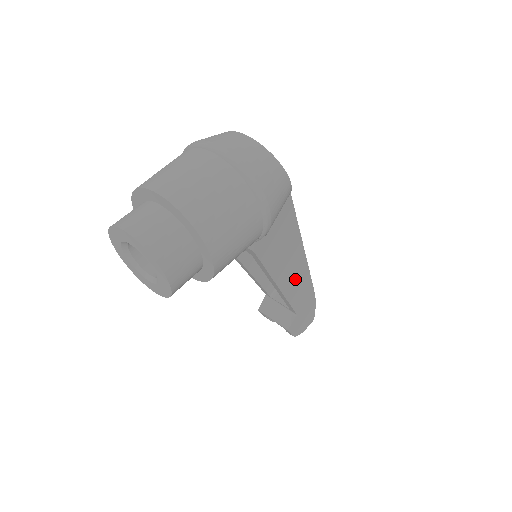
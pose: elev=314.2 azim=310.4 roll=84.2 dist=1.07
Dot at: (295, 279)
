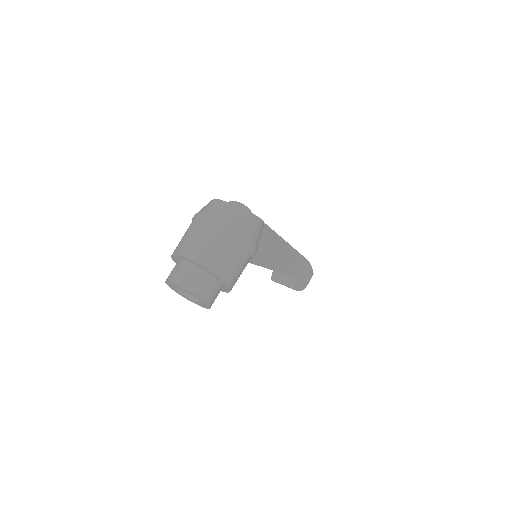
Dot at: (287, 260)
